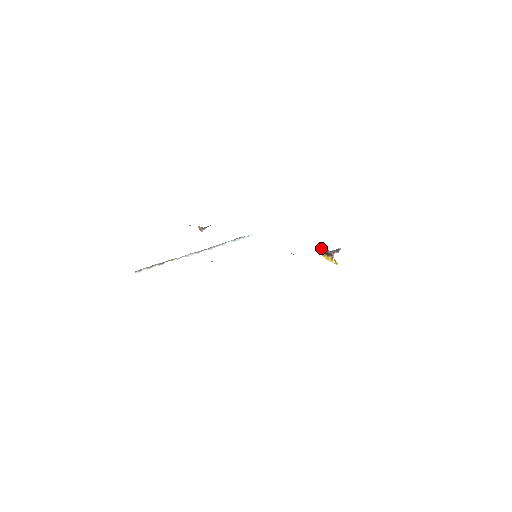
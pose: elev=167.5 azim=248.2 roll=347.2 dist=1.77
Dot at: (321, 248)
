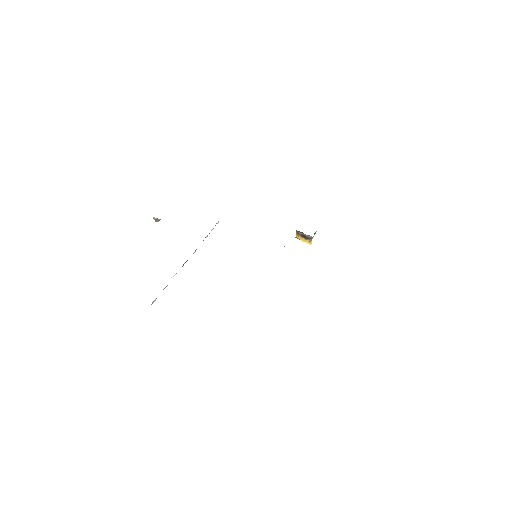
Dot at: (299, 232)
